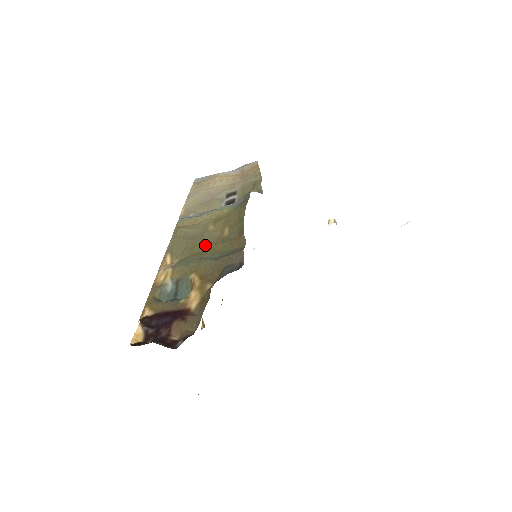
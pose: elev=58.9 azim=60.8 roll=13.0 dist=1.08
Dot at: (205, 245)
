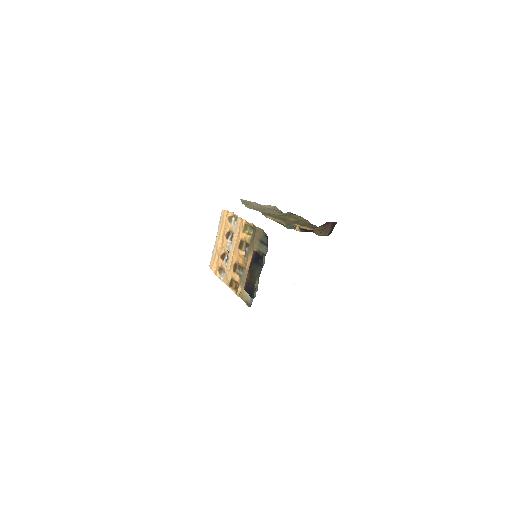
Dot at: occluded
